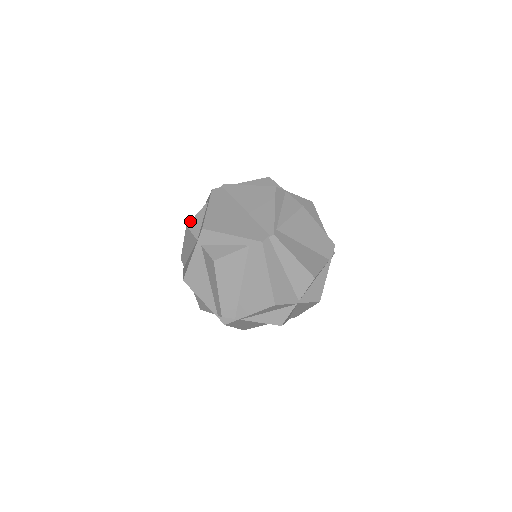
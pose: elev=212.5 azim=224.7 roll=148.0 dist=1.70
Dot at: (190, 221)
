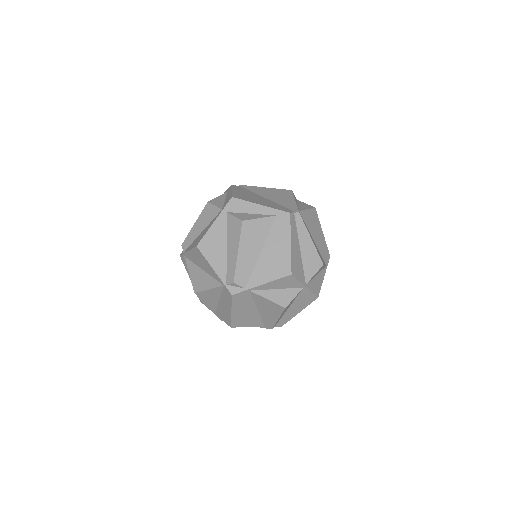
Dot at: occluded
